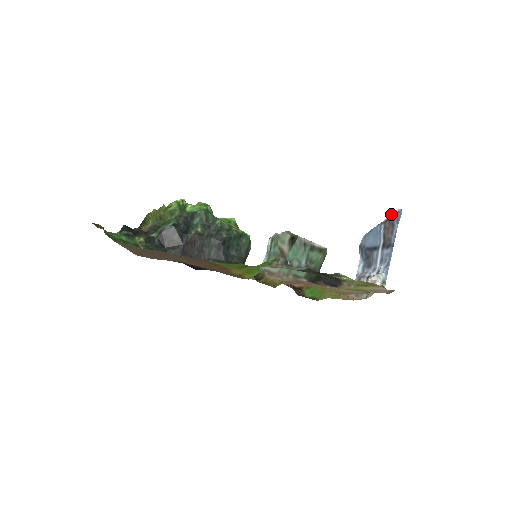
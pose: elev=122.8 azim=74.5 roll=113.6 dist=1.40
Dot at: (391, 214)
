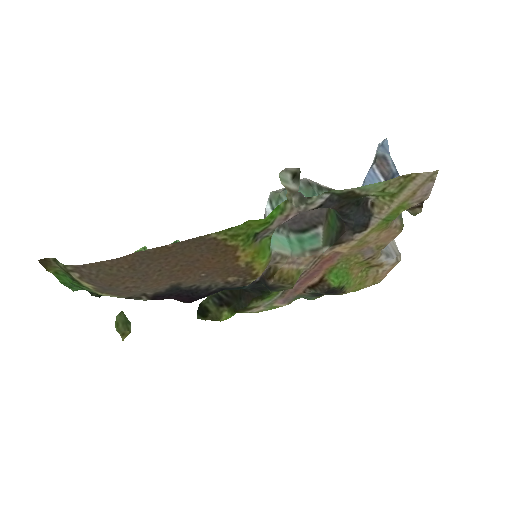
Dot at: (376, 151)
